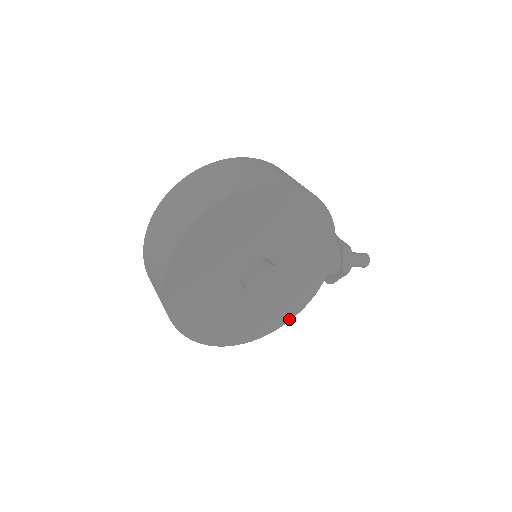
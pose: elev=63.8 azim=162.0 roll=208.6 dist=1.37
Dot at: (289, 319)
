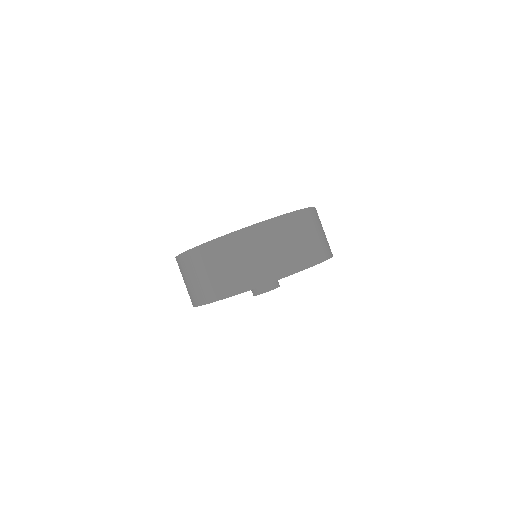
Dot at: occluded
